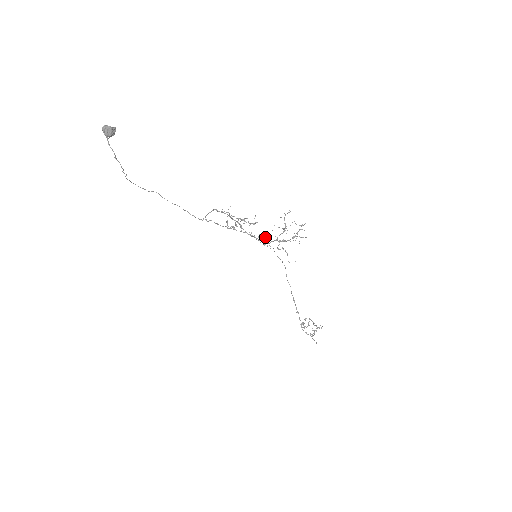
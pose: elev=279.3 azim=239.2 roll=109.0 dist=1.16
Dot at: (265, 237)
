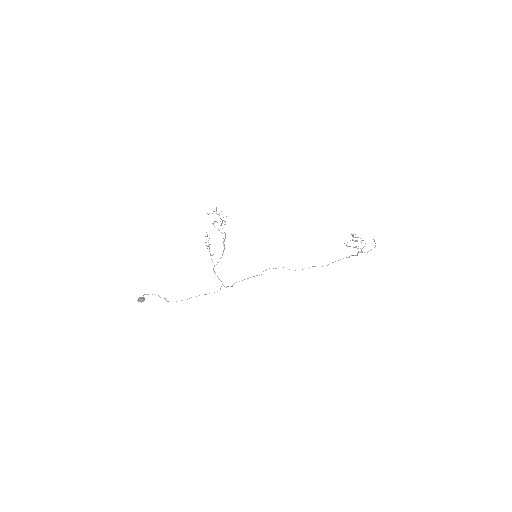
Dot at: occluded
